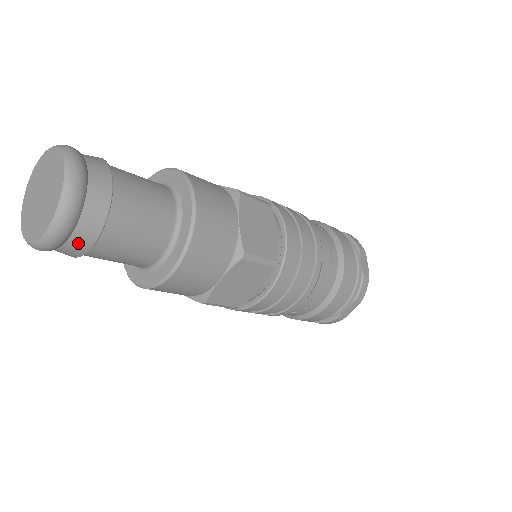
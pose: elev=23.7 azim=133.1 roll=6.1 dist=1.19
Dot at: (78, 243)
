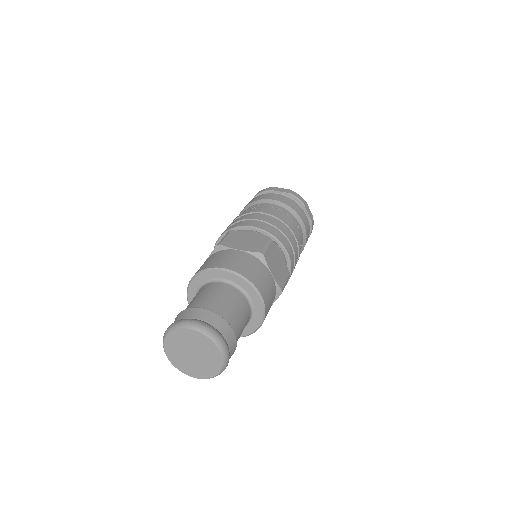
Dot at: occluded
